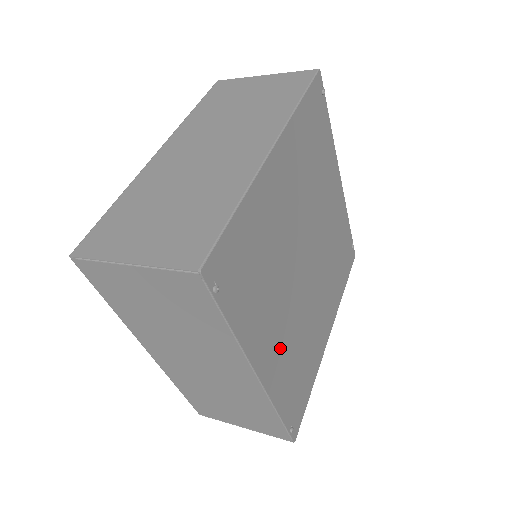
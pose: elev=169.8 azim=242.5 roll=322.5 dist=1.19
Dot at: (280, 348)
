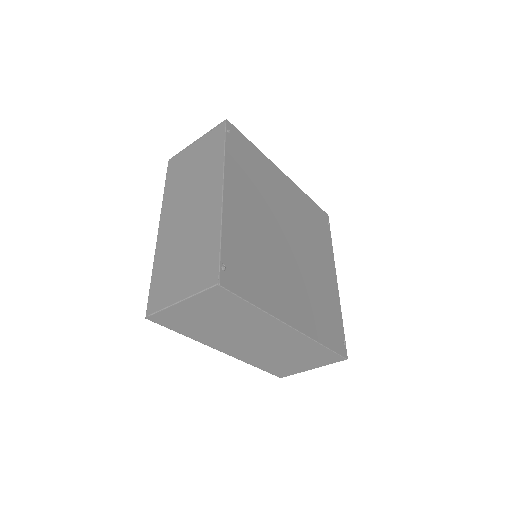
Dot at: (245, 218)
